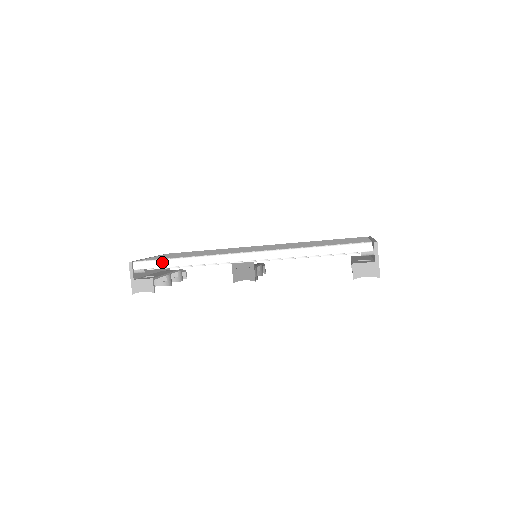
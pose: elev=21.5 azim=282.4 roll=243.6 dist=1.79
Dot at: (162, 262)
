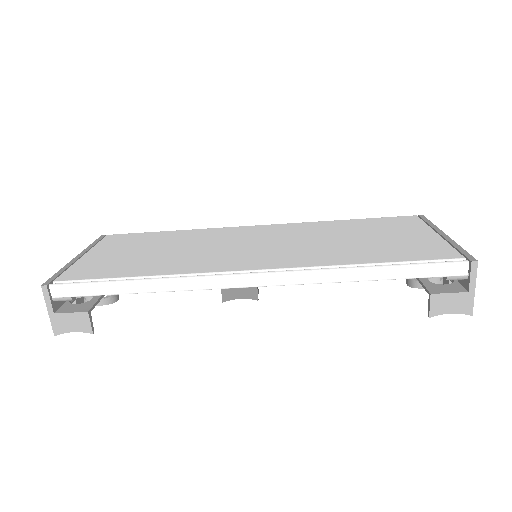
Dot at: (103, 286)
